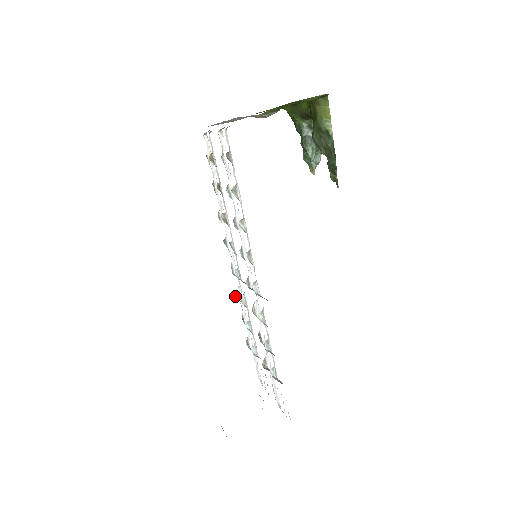
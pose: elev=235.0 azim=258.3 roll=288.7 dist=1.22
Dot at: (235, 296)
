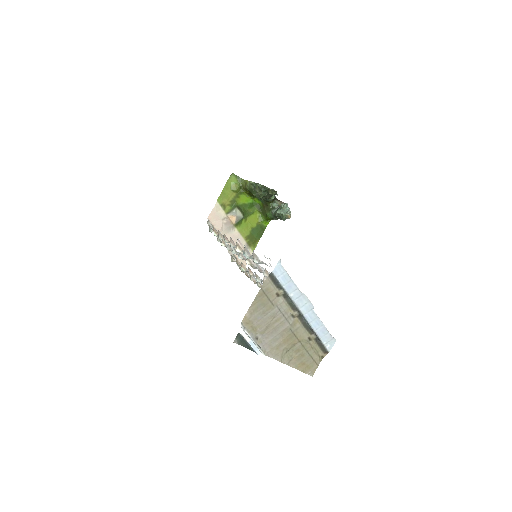
Dot at: occluded
